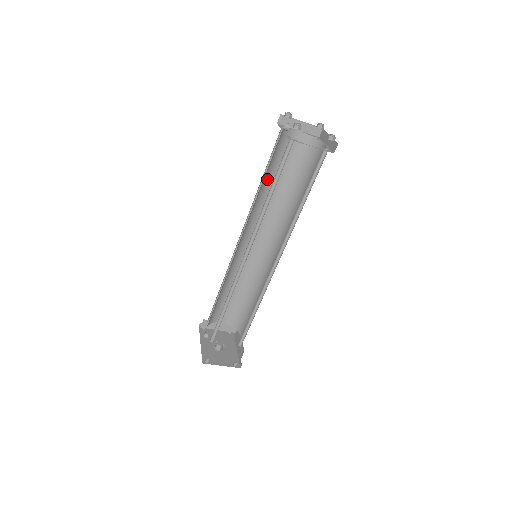
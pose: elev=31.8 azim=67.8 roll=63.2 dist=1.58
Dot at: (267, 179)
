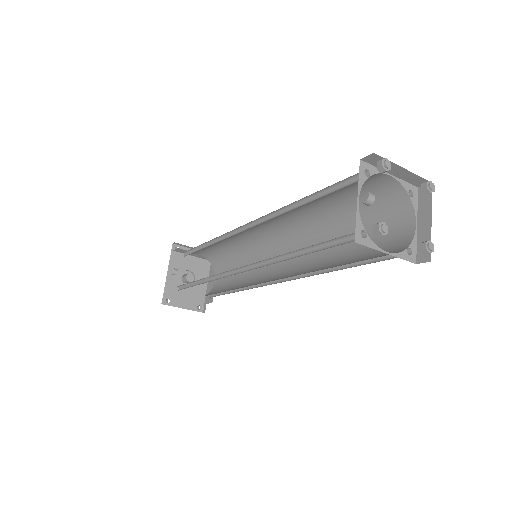
Dot at: (308, 202)
